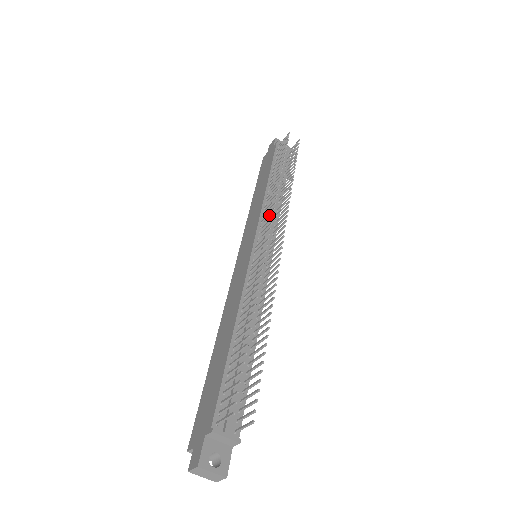
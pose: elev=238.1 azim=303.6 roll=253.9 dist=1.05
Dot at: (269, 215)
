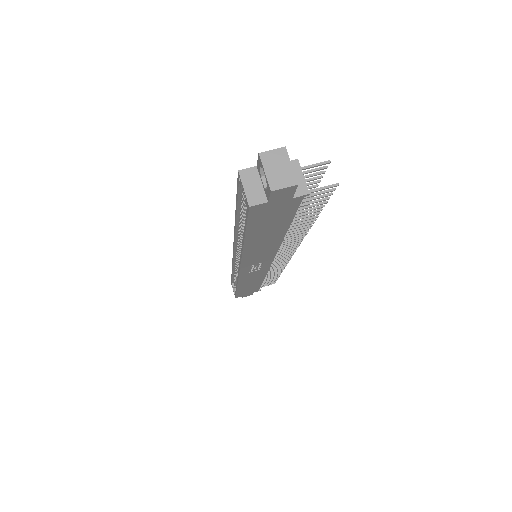
Dot at: occluded
